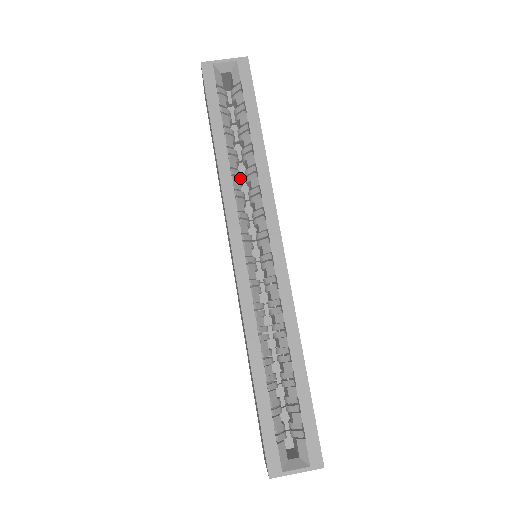
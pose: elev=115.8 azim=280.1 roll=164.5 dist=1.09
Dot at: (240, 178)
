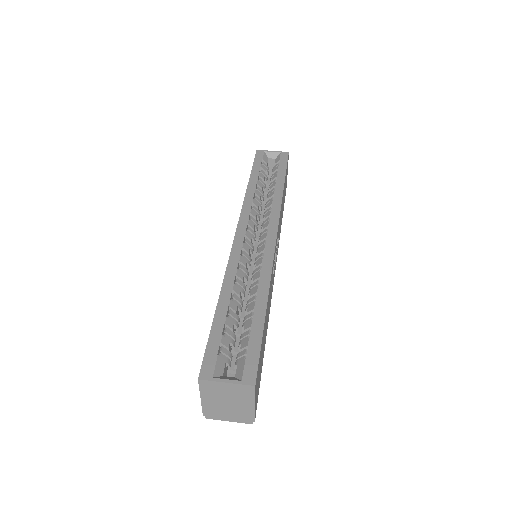
Dot at: (260, 205)
